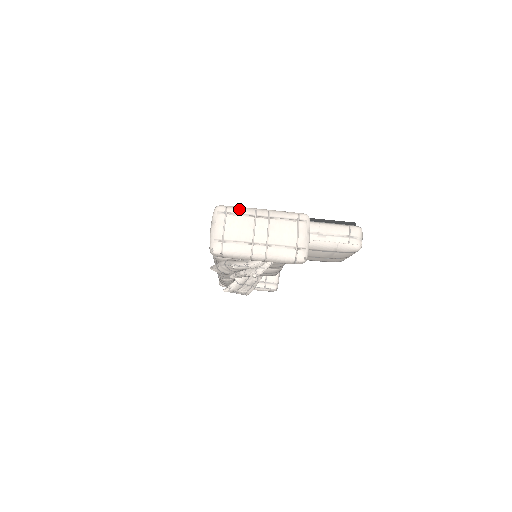
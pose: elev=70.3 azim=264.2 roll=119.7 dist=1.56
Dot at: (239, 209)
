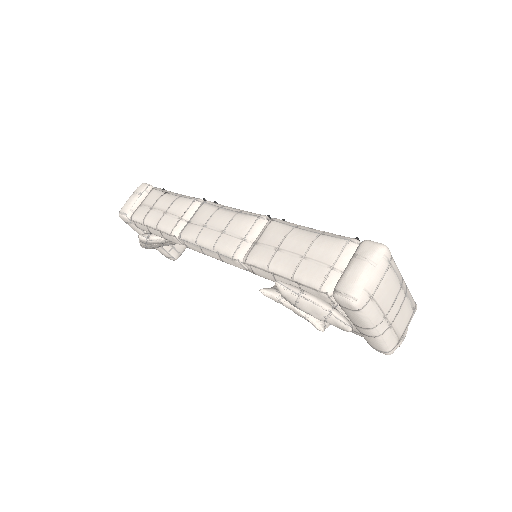
Dot at: occluded
